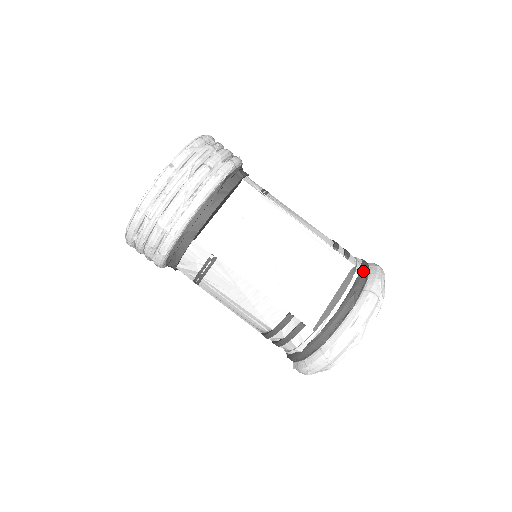
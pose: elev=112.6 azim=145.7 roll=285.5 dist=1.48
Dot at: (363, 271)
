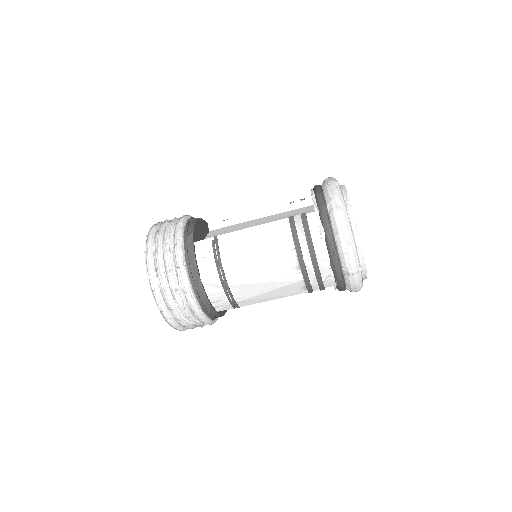
Dot at: occluded
